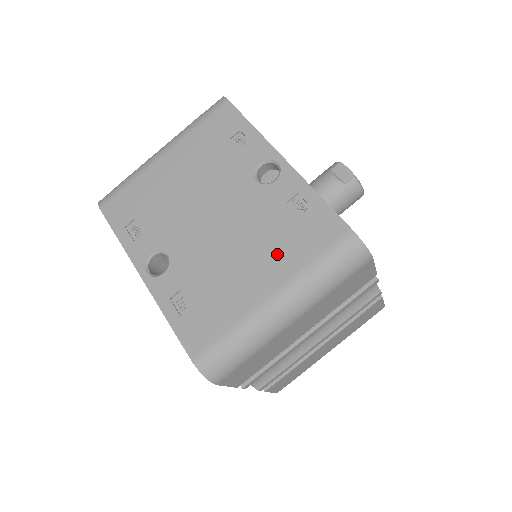
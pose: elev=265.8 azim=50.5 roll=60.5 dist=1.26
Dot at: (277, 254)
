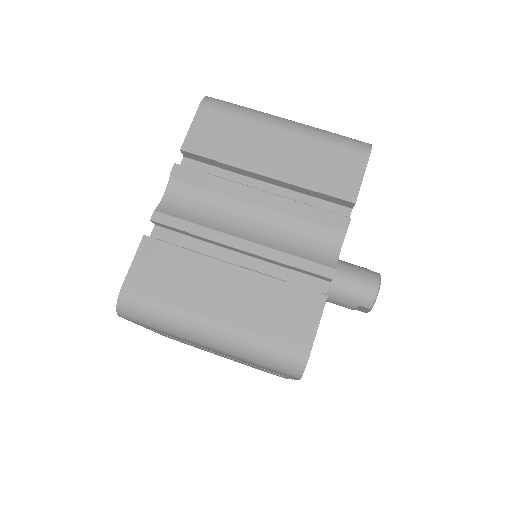
Dot at: occluded
